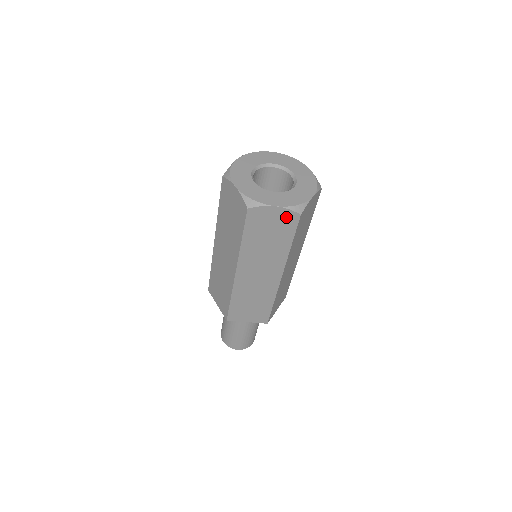
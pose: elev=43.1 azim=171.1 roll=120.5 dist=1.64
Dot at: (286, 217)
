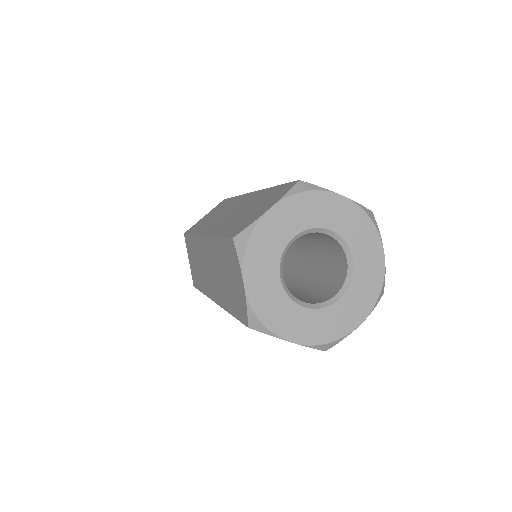
Dot at: occluded
